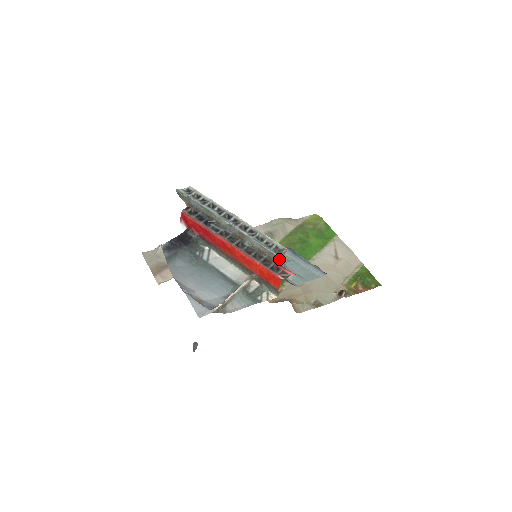
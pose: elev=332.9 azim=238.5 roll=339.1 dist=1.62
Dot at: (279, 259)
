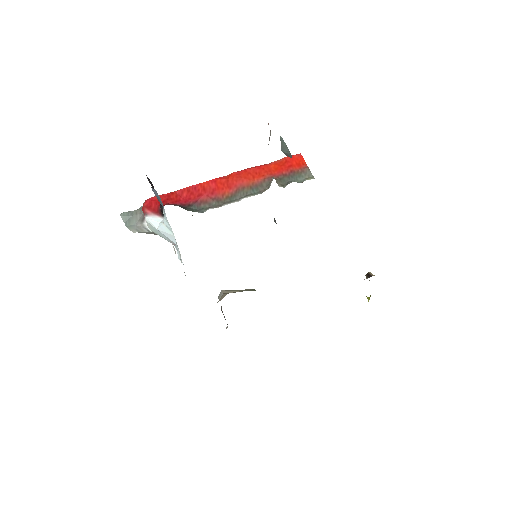
Dot at: occluded
